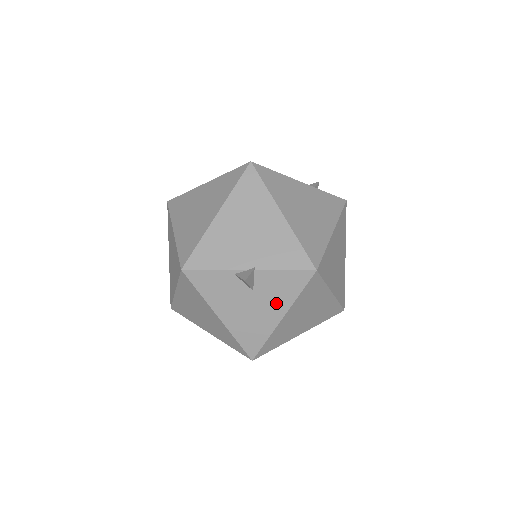
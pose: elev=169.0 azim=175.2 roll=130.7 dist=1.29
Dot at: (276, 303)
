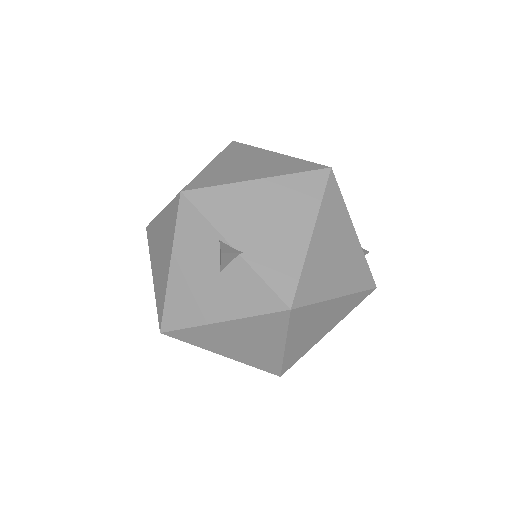
Dot at: (228, 303)
